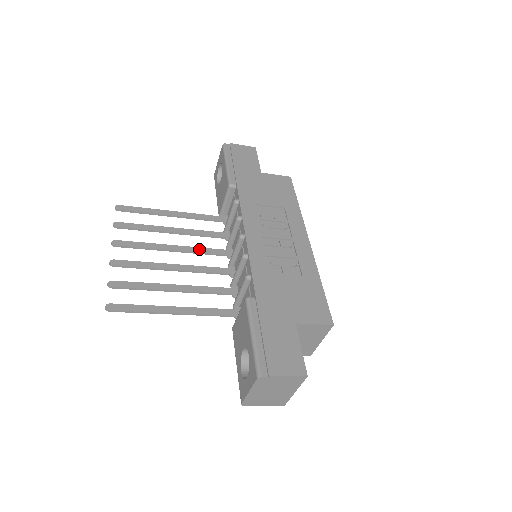
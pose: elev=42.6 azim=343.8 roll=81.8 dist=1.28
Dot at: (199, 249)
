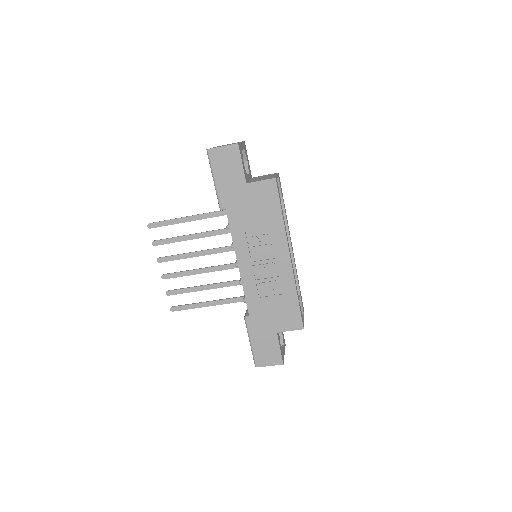
Dot at: (215, 250)
